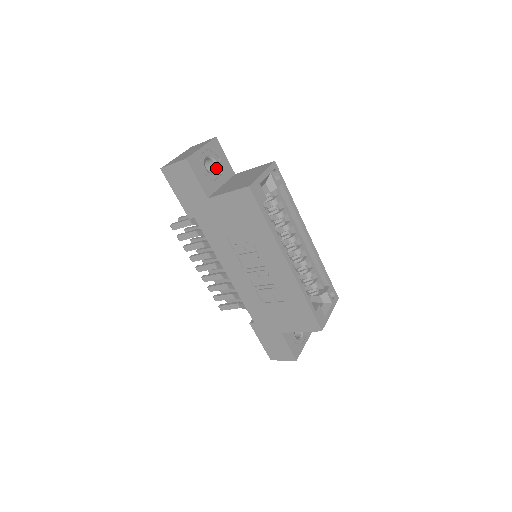
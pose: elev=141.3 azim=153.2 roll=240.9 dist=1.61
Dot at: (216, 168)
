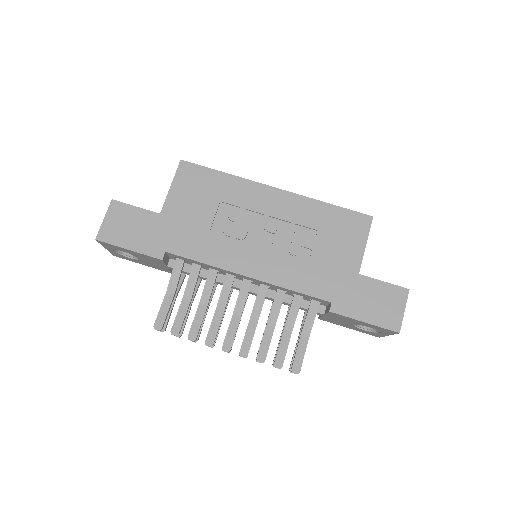
Dot at: occluded
